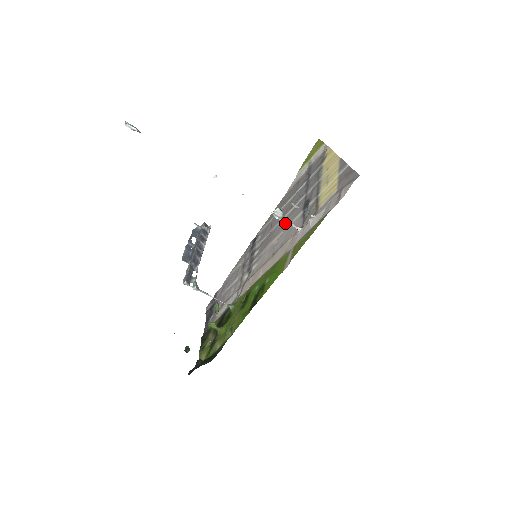
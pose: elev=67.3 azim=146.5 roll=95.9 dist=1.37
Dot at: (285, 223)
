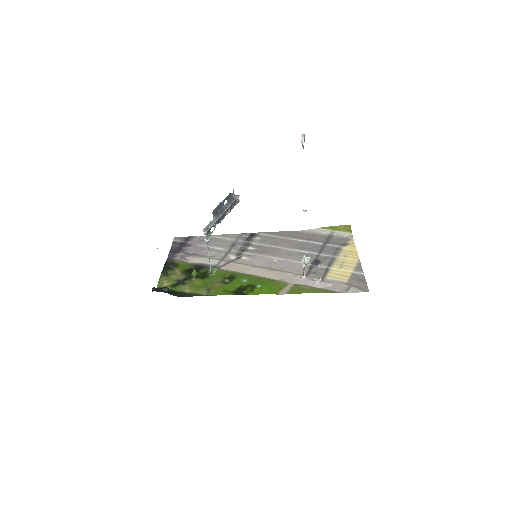
Dot at: (291, 255)
